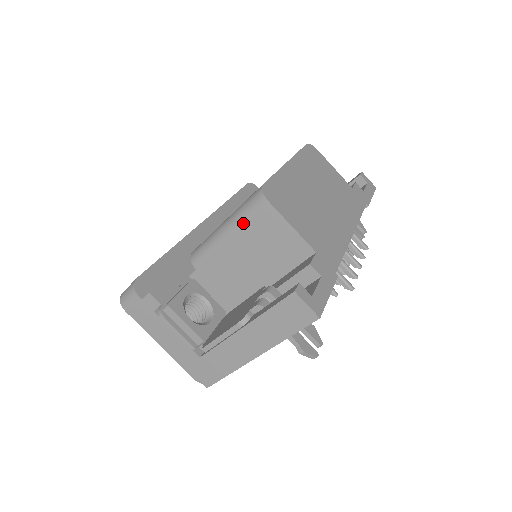
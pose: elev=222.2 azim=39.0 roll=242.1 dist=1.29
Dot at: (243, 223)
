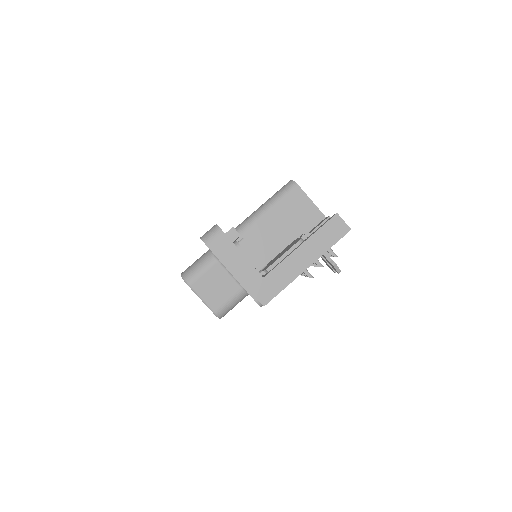
Dot at: (280, 200)
